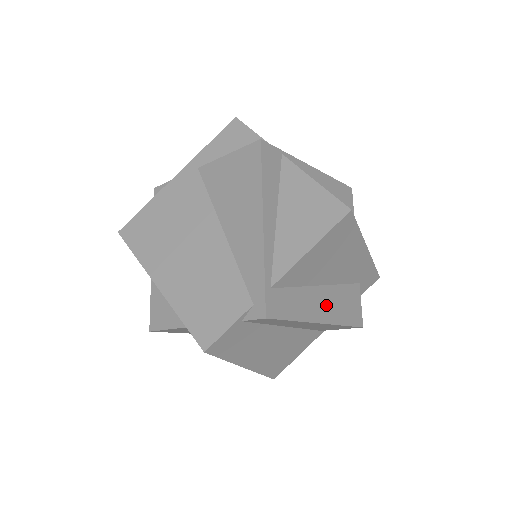
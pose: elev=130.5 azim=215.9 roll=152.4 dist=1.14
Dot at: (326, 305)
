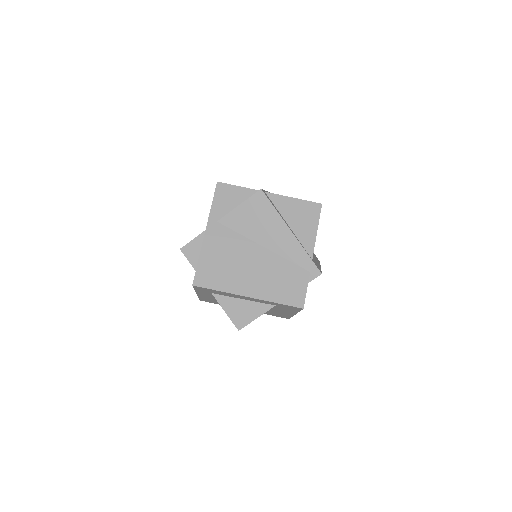
Dot at: occluded
